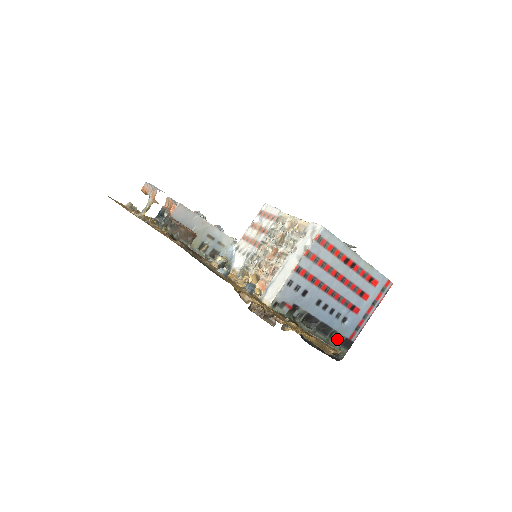
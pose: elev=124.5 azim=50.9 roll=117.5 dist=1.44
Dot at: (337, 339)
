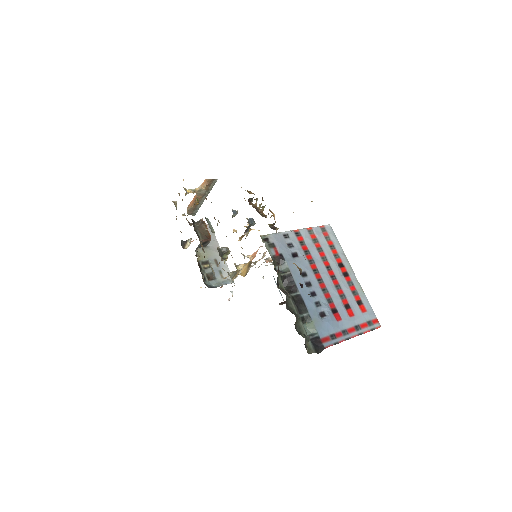
Dot at: (308, 331)
